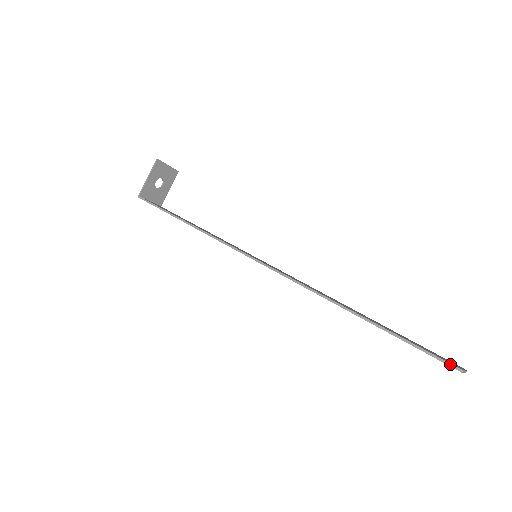
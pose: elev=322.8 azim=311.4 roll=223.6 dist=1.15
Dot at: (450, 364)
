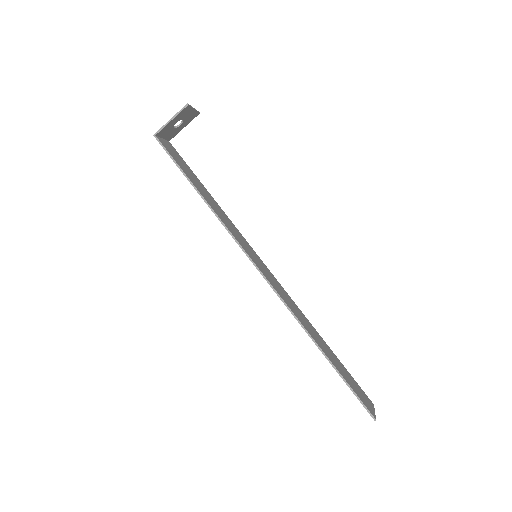
Dot at: (370, 413)
